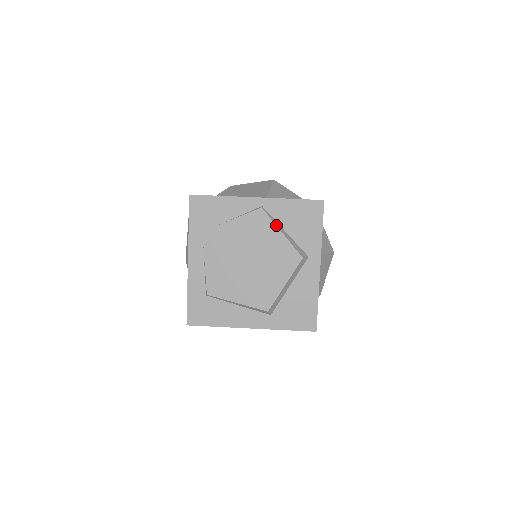
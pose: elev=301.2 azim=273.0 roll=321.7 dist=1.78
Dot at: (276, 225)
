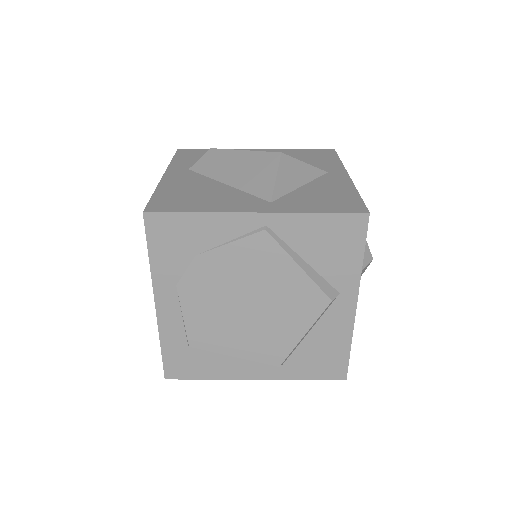
Dot at: (290, 255)
